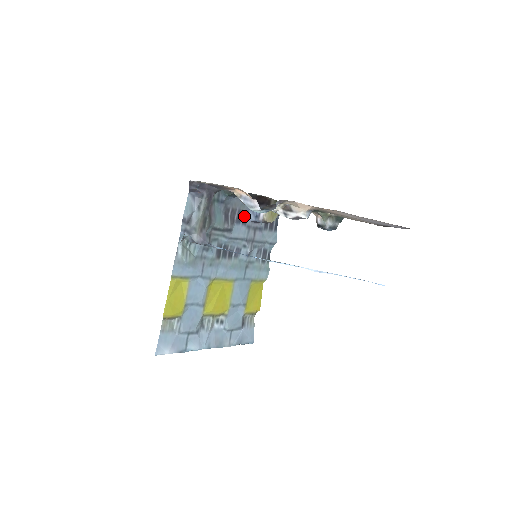
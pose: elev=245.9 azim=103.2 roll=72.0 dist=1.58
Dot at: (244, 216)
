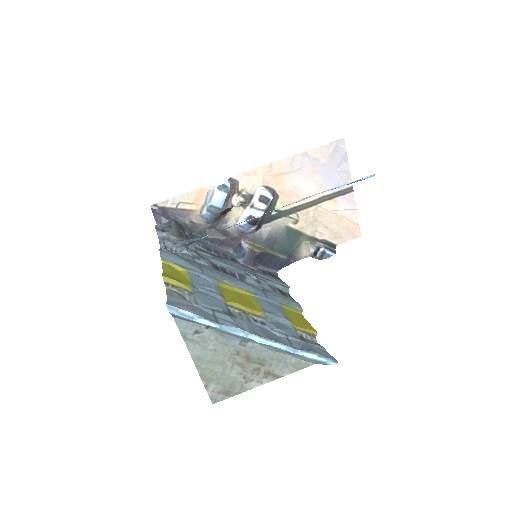
Dot at: (232, 260)
